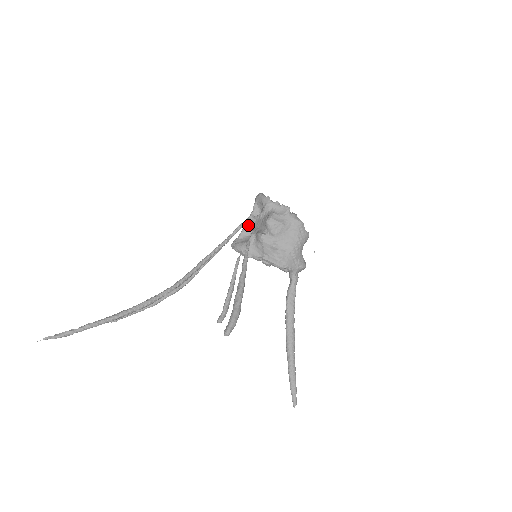
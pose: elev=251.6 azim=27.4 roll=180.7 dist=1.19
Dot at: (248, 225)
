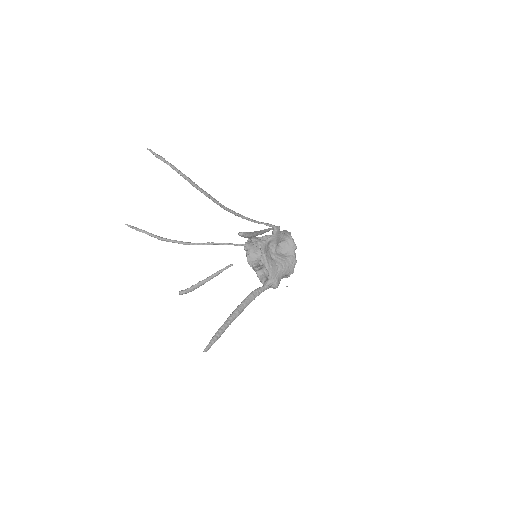
Dot at: (274, 228)
